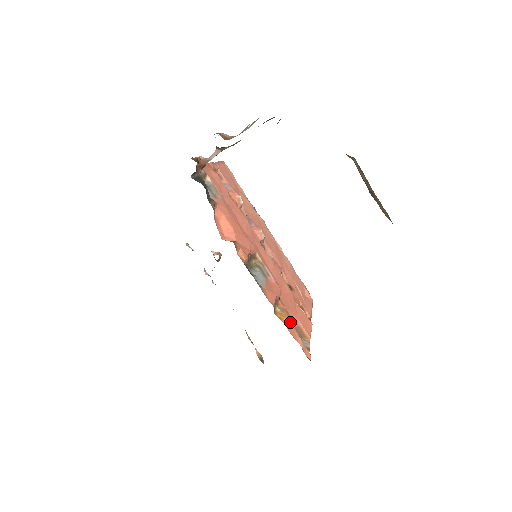
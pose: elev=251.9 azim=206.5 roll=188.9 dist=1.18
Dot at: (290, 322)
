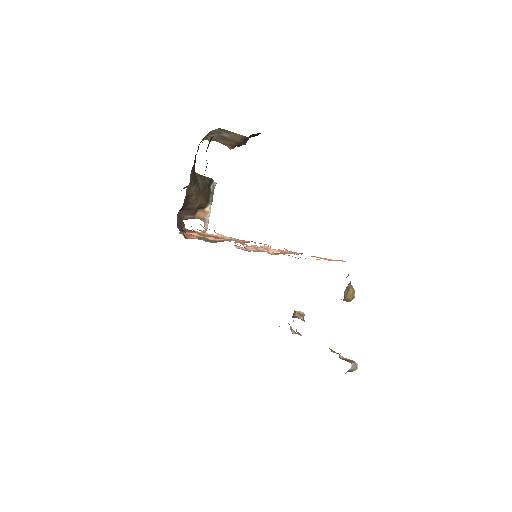
Dot at: occluded
